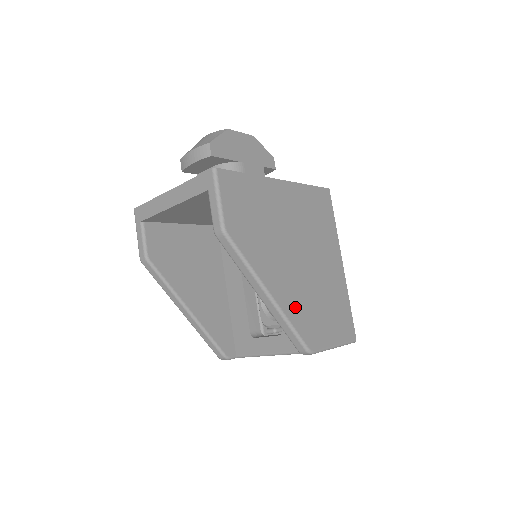
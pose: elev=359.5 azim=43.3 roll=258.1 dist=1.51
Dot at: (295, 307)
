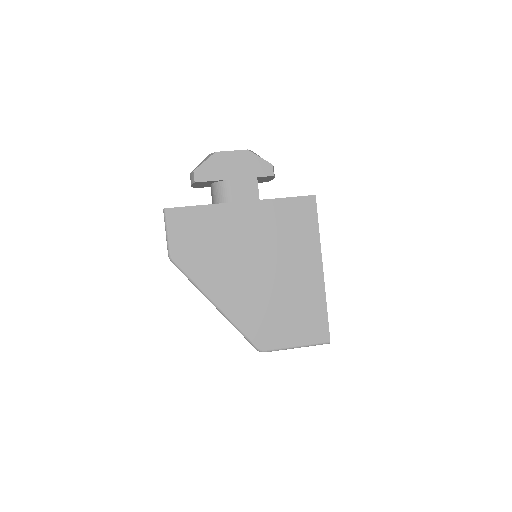
Dot at: (245, 314)
